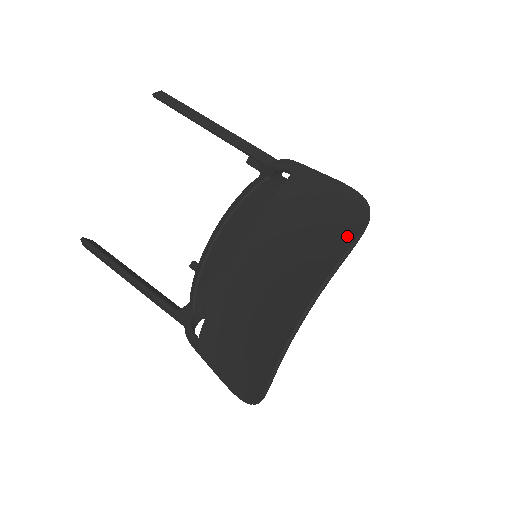
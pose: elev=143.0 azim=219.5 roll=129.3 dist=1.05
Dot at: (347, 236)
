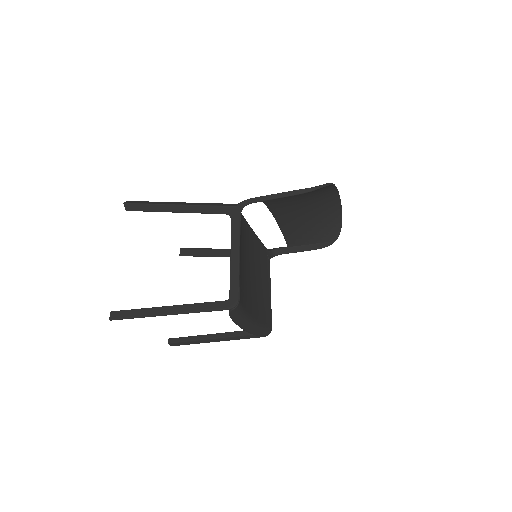
Dot at: (337, 224)
